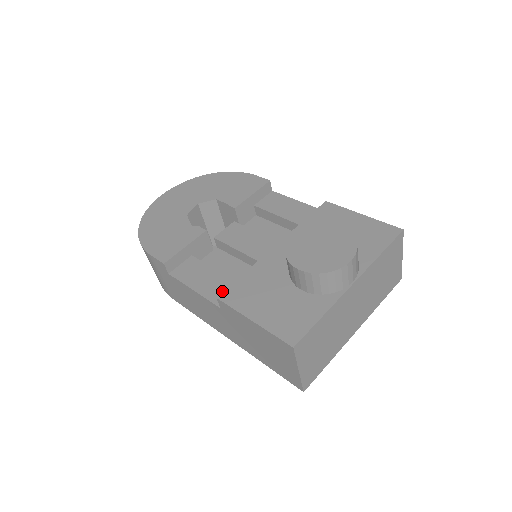
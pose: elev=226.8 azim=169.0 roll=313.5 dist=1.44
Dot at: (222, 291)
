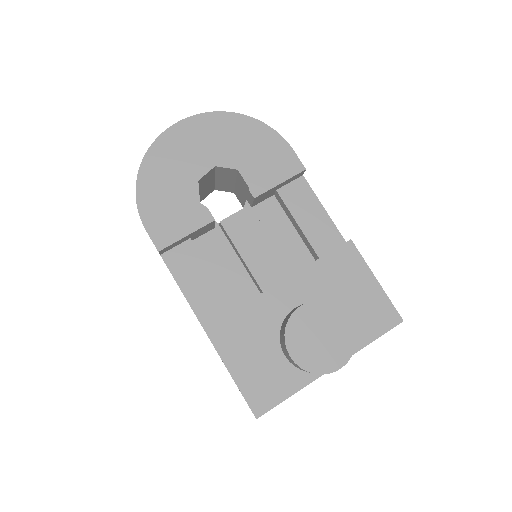
Dot at: (210, 307)
